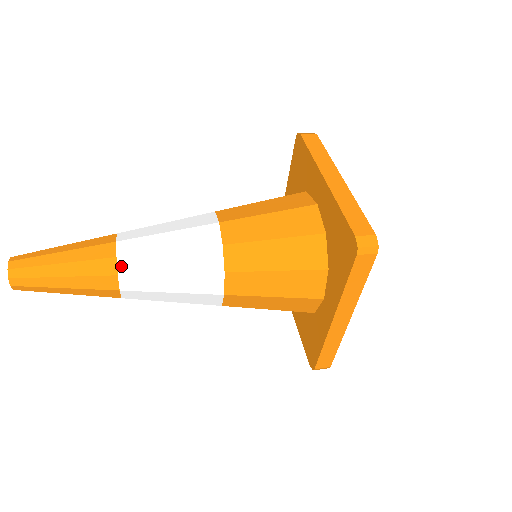
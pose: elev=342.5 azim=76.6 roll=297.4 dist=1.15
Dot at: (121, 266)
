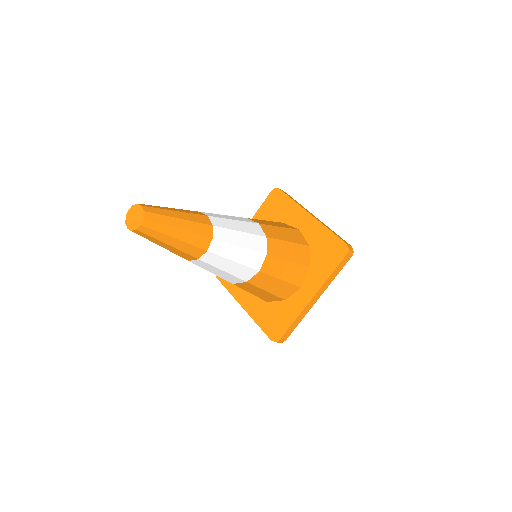
Dot at: (215, 233)
